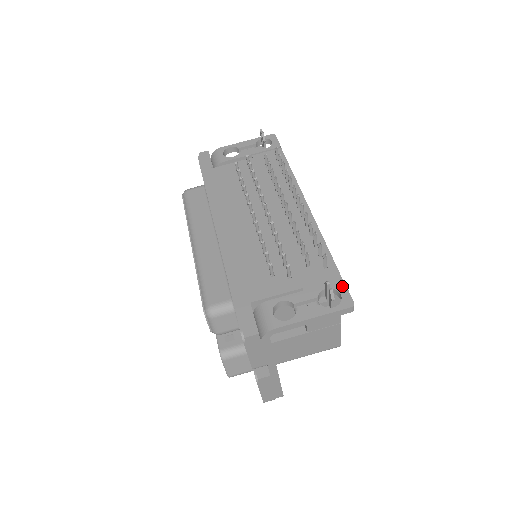
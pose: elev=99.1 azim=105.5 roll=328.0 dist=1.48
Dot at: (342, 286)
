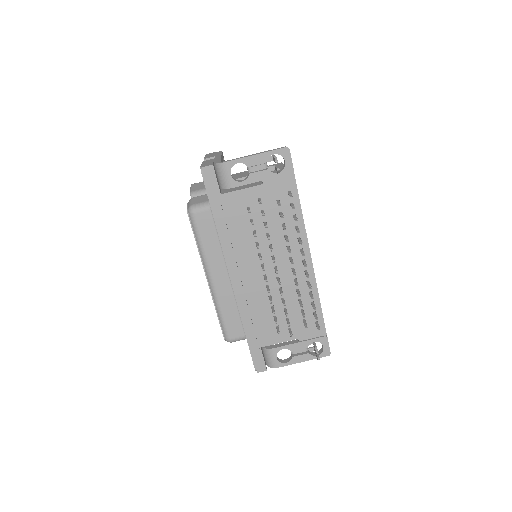
Dot at: (325, 341)
